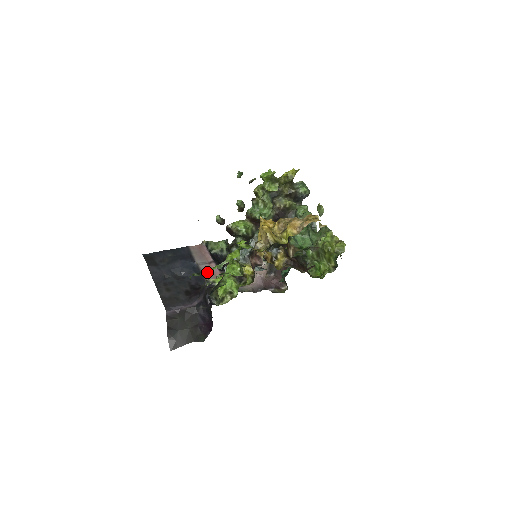
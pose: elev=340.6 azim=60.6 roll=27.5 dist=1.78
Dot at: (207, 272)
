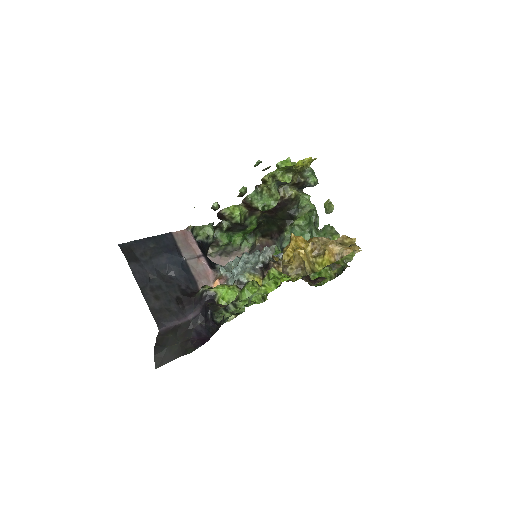
Dot at: (236, 308)
